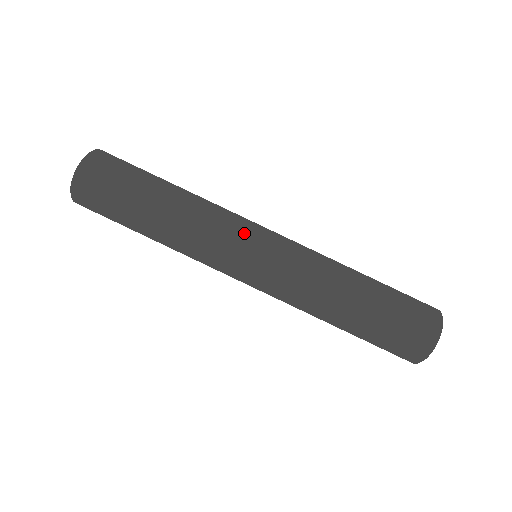
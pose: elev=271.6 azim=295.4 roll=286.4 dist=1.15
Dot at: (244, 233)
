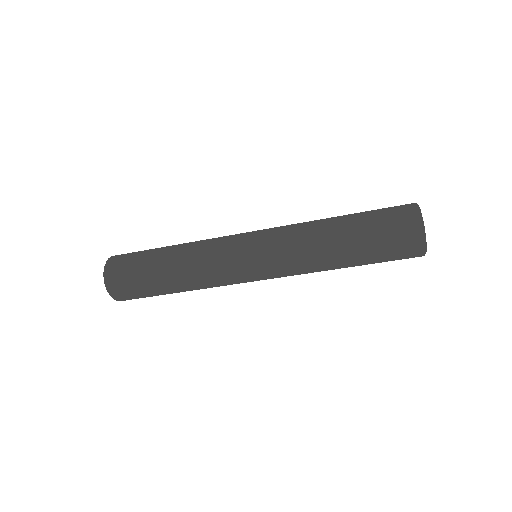
Dot at: (239, 278)
